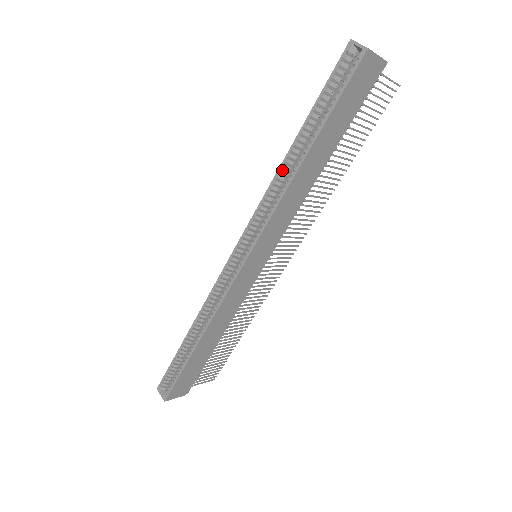
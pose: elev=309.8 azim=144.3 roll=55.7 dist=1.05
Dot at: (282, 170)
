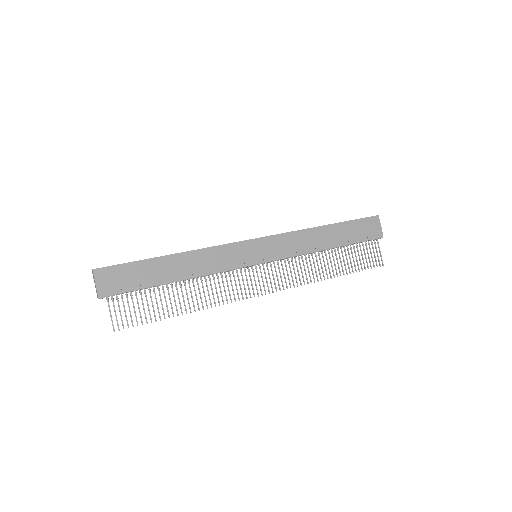
Dot at: occluded
